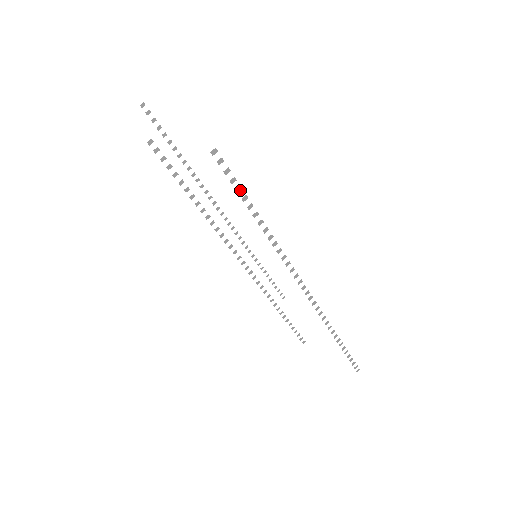
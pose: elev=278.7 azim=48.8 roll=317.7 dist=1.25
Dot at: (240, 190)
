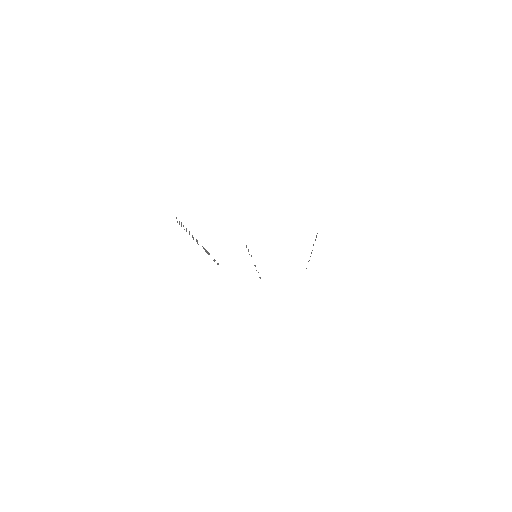
Dot at: occluded
